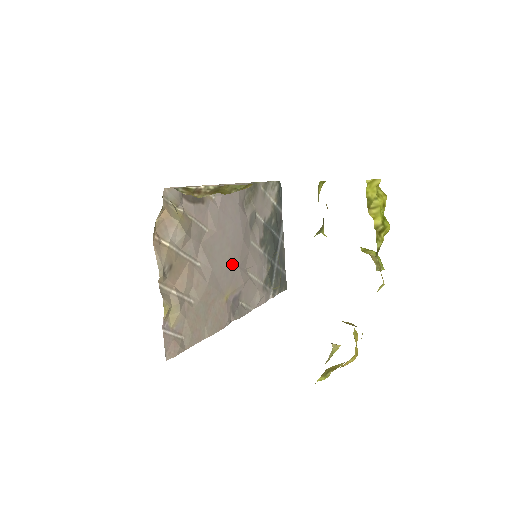
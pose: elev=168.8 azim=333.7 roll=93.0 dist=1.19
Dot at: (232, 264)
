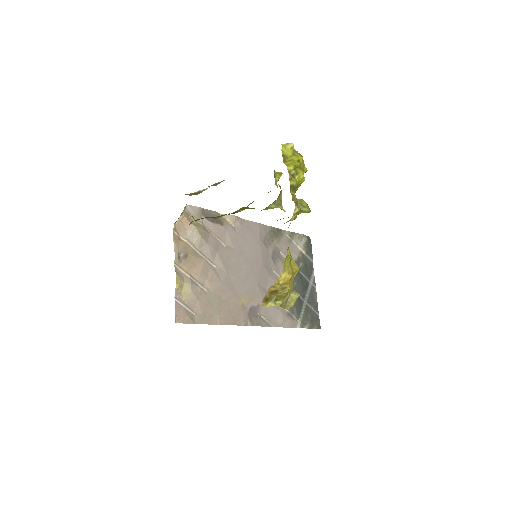
Dot at: (249, 278)
